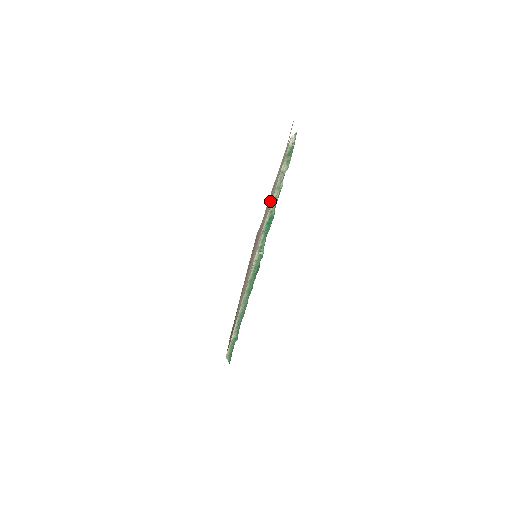
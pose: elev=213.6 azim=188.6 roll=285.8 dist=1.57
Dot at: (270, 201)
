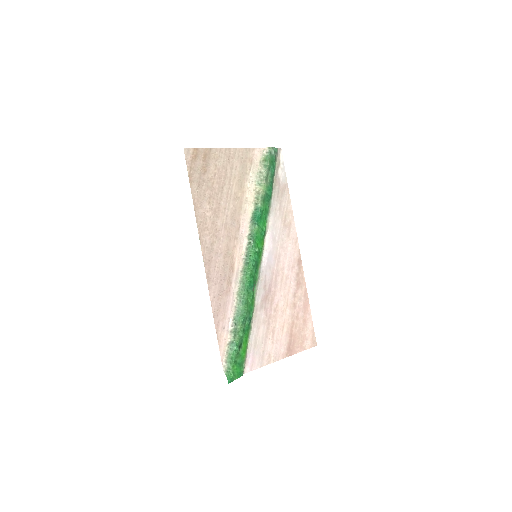
Dot at: (245, 185)
